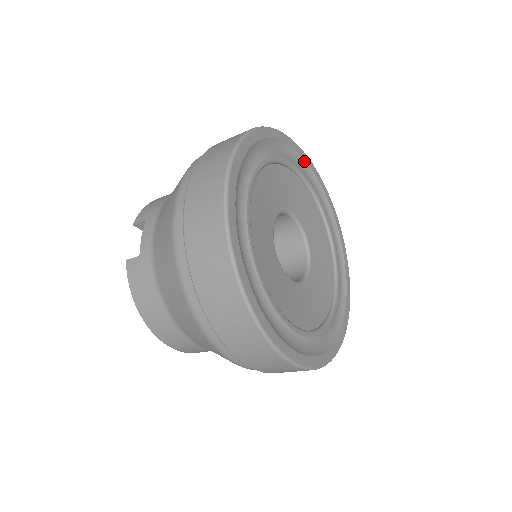
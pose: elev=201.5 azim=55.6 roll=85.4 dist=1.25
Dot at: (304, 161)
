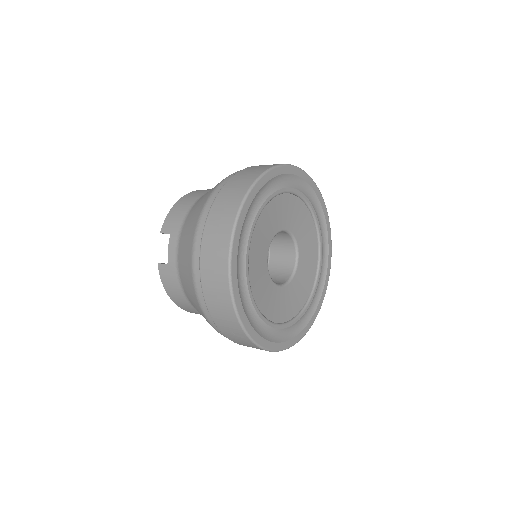
Dot at: (299, 177)
